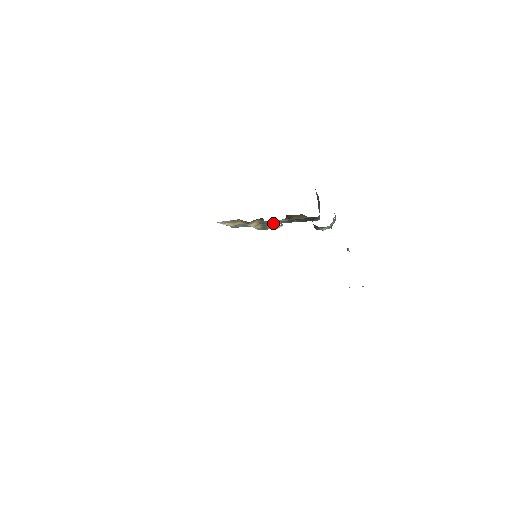
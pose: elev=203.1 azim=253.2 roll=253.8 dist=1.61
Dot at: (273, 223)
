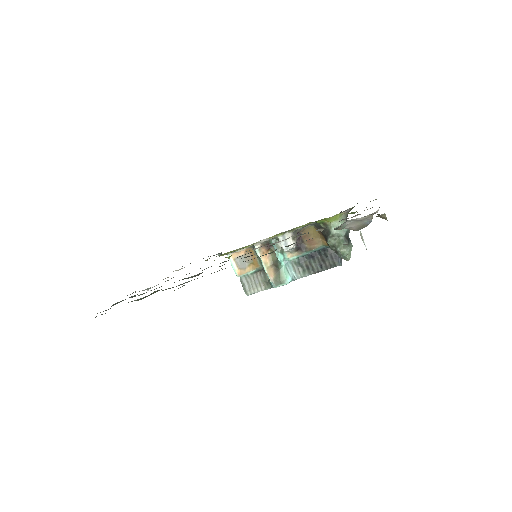
Dot at: (289, 274)
